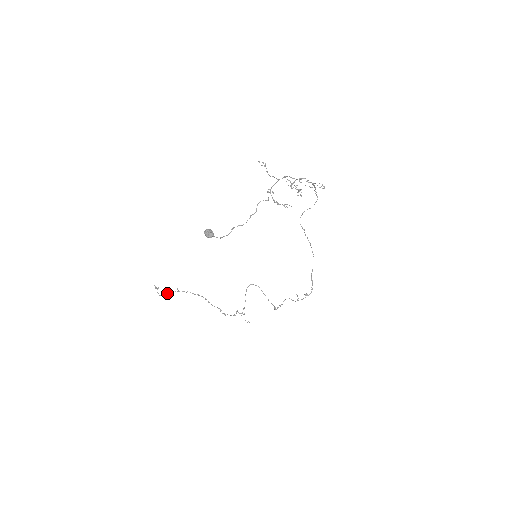
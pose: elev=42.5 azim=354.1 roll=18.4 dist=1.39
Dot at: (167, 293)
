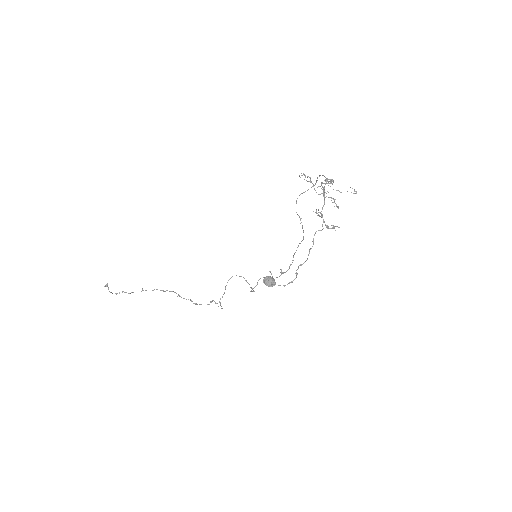
Dot at: (125, 292)
